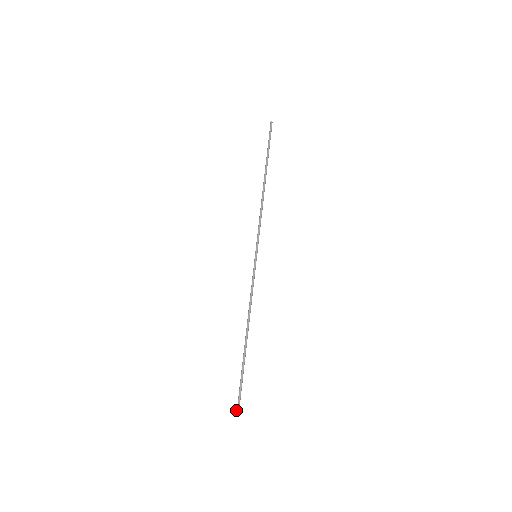
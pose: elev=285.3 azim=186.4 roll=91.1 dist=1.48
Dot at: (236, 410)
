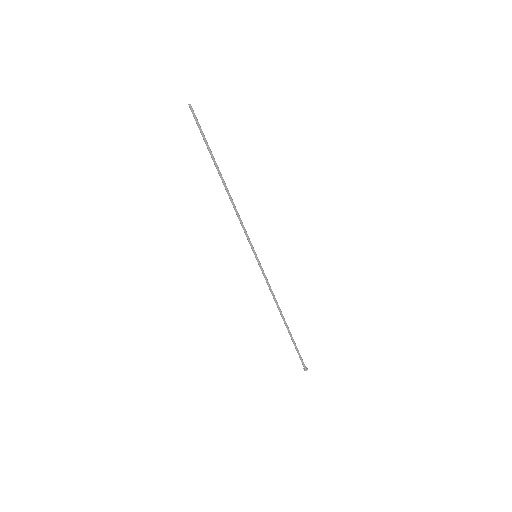
Dot at: (306, 370)
